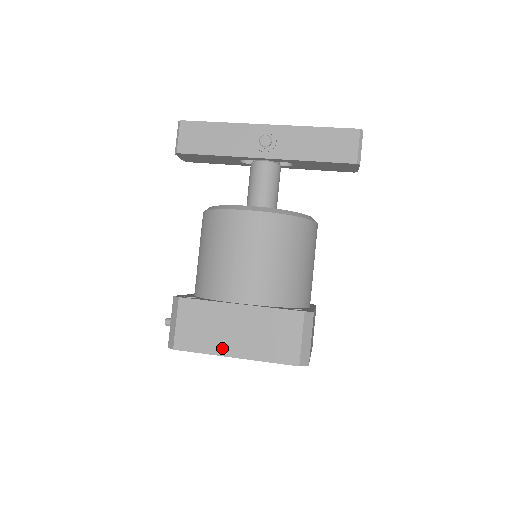
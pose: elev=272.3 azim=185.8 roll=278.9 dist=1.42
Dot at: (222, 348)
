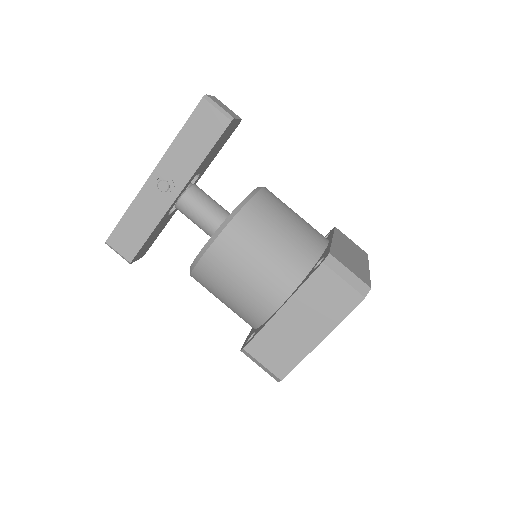
Dot at: (307, 345)
